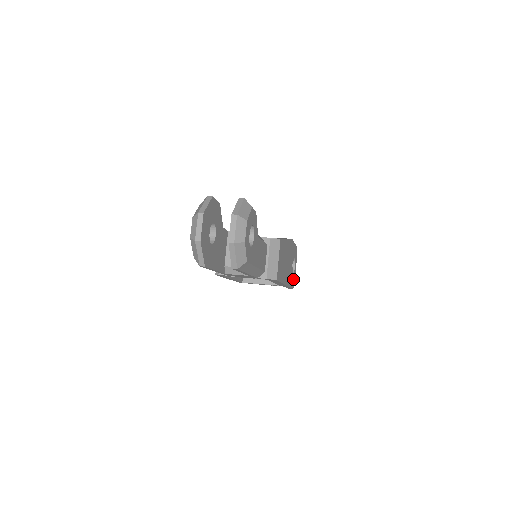
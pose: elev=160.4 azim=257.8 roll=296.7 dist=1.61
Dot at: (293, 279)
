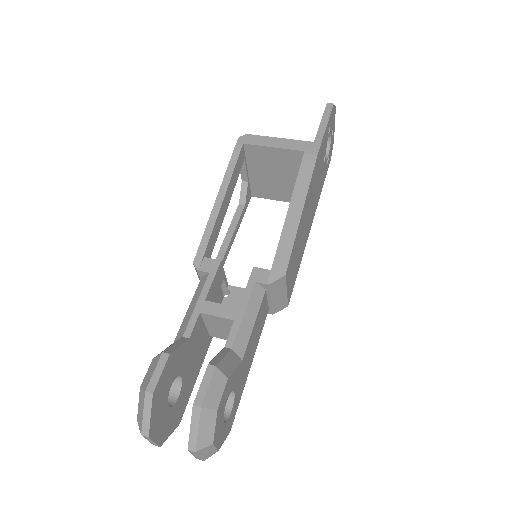
Dot at: (329, 154)
